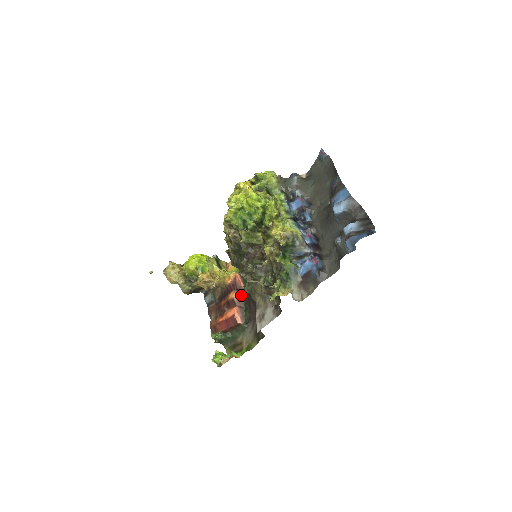
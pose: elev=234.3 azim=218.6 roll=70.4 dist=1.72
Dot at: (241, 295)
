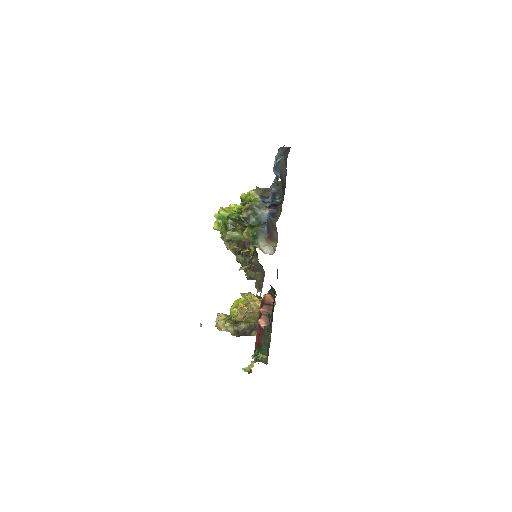
Dot at: (269, 308)
